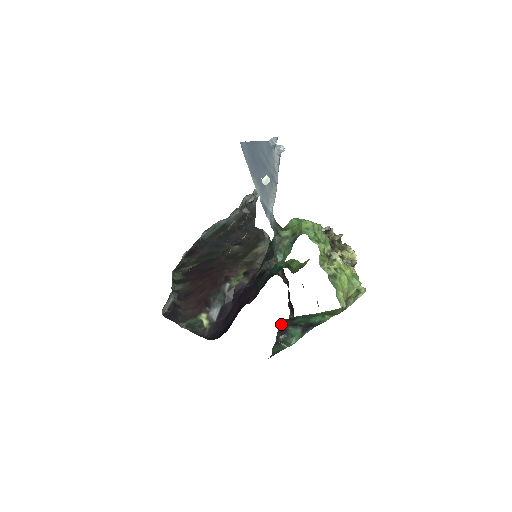
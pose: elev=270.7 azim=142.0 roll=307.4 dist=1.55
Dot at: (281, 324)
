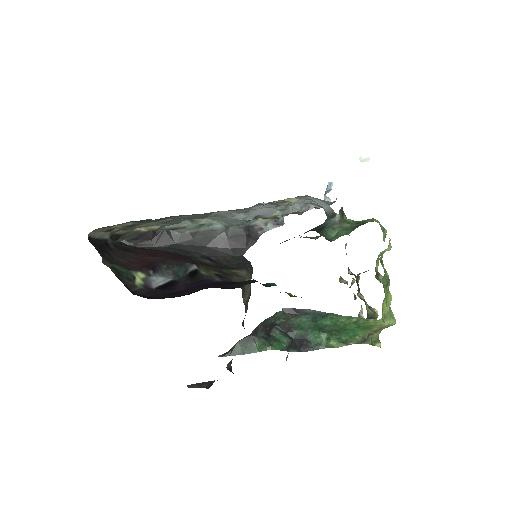
Dot at: (276, 312)
